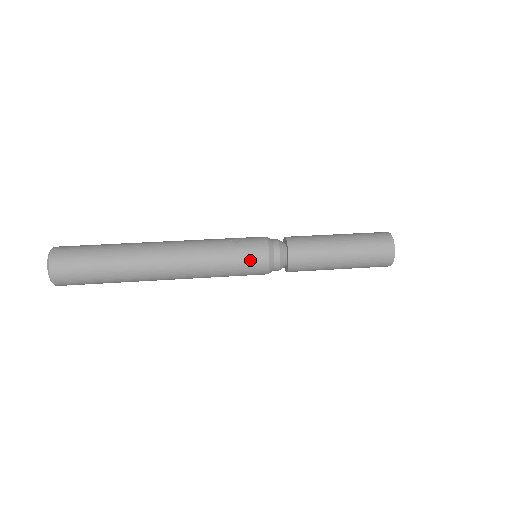
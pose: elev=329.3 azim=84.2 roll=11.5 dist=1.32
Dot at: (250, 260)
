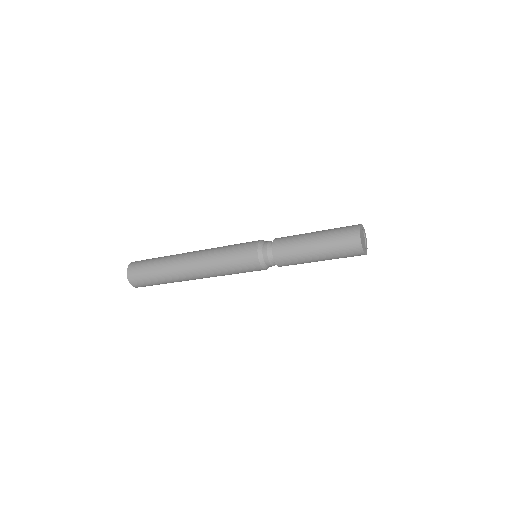
Dot at: (245, 246)
